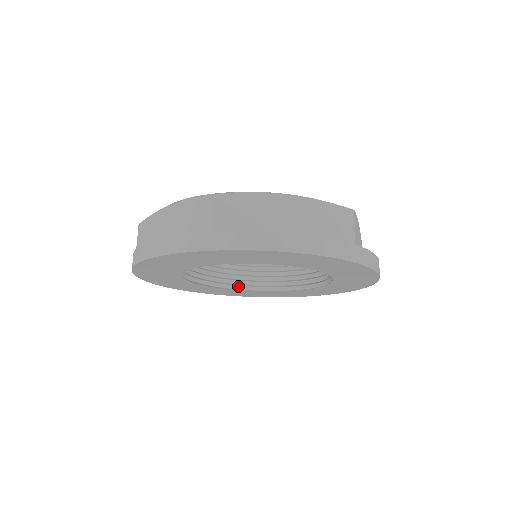
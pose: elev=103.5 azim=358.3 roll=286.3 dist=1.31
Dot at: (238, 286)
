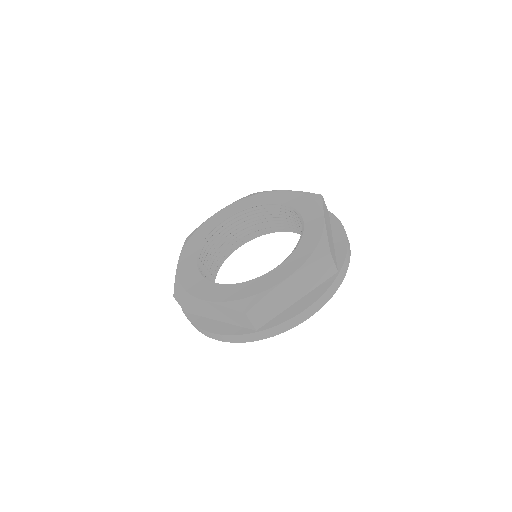
Dot at: (284, 230)
